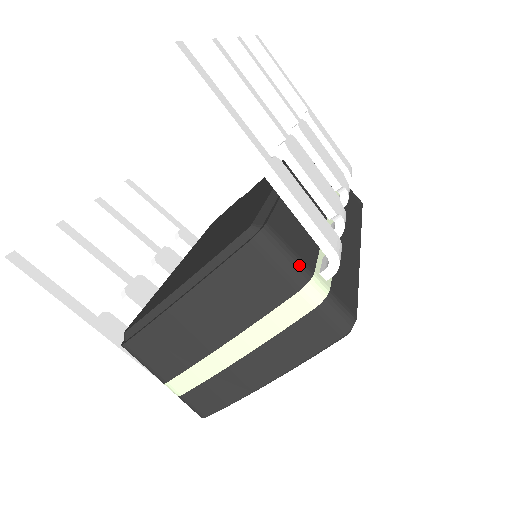
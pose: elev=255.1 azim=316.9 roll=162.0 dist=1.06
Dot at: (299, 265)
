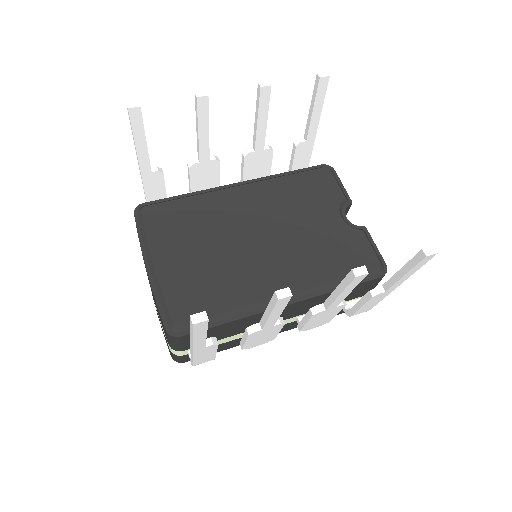
Dot at: (177, 348)
